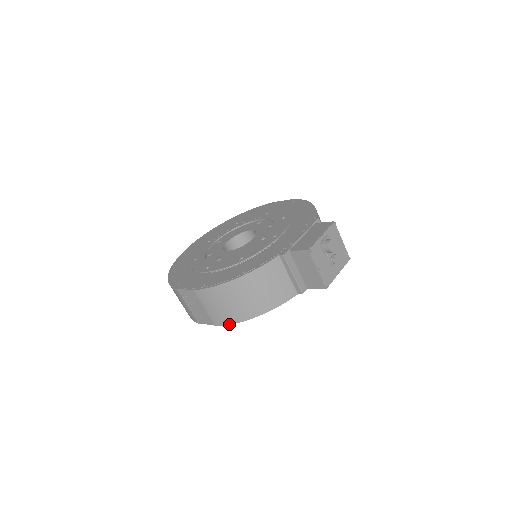
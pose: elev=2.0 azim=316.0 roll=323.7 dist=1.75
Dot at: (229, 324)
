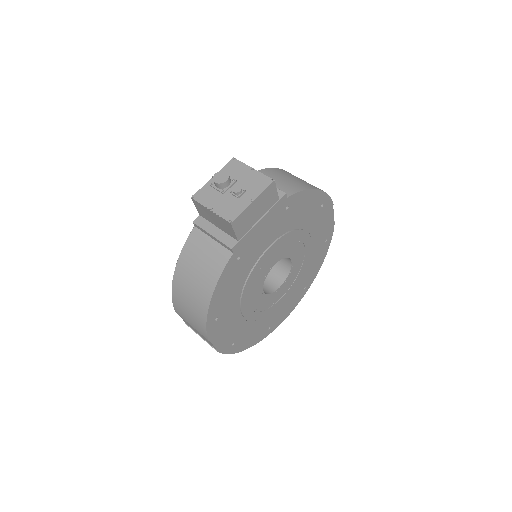
Dot at: (206, 329)
